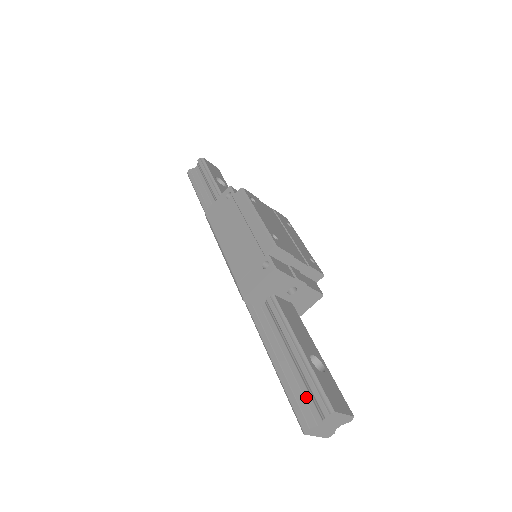
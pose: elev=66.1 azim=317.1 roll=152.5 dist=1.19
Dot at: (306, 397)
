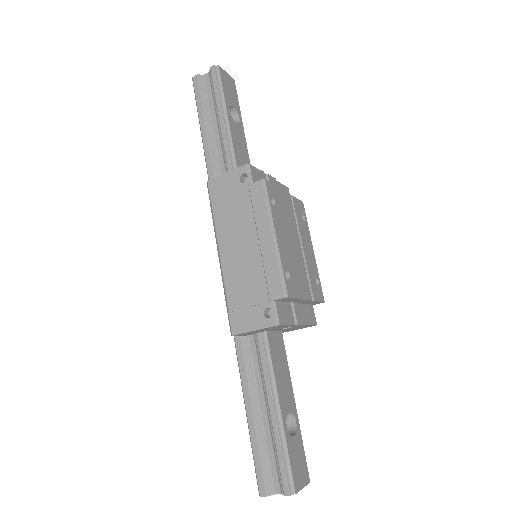
Dot at: (271, 461)
